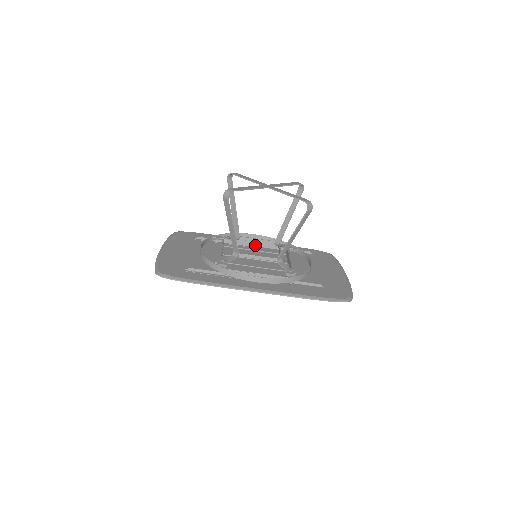
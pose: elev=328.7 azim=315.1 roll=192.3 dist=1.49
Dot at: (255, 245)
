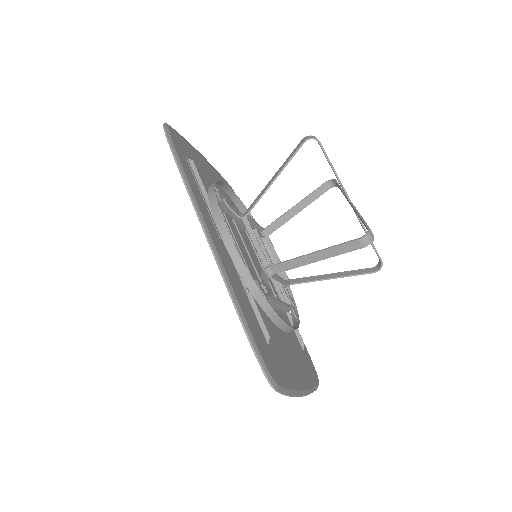
Dot at: occluded
